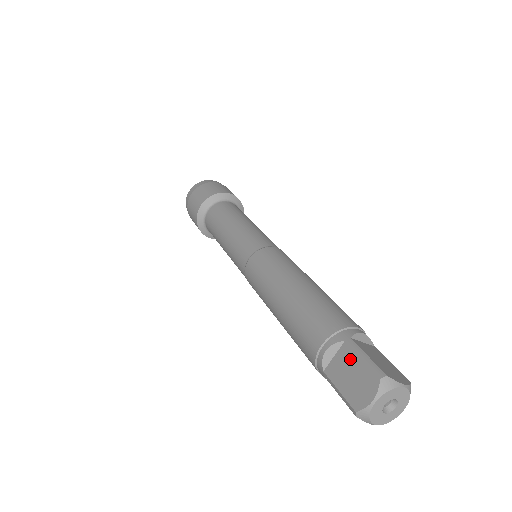
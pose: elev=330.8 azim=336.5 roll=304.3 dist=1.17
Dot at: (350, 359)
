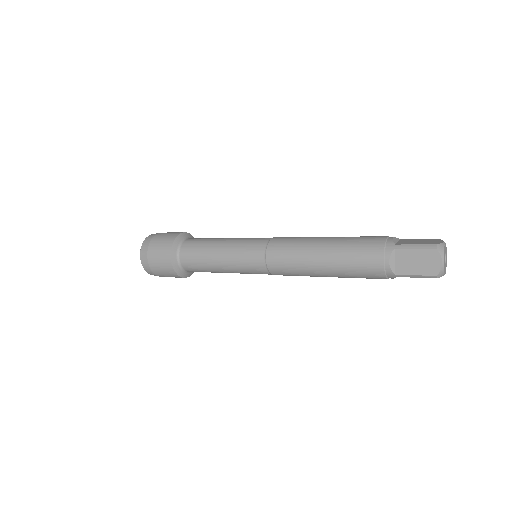
Dot at: (412, 240)
